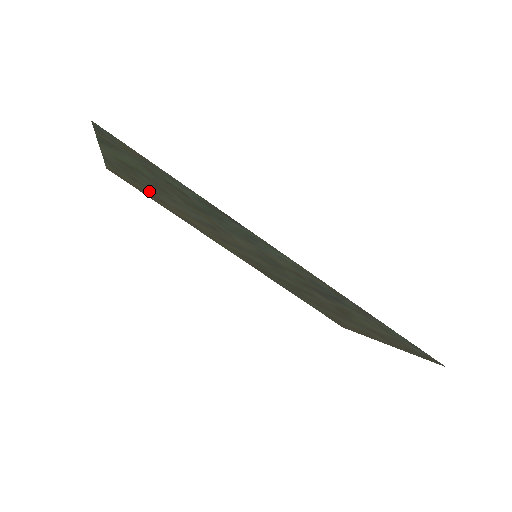
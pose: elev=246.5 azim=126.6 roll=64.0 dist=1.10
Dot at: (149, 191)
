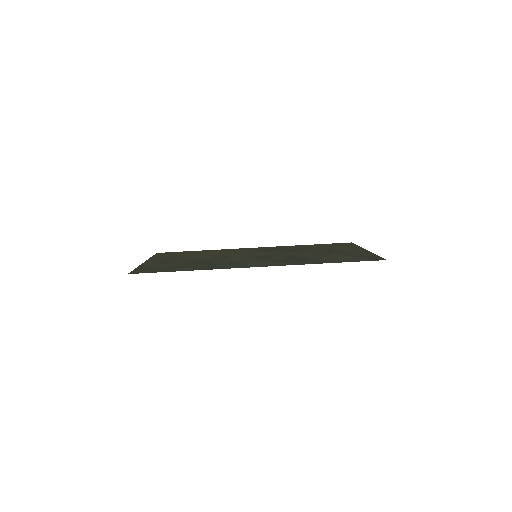
Dot at: (183, 255)
